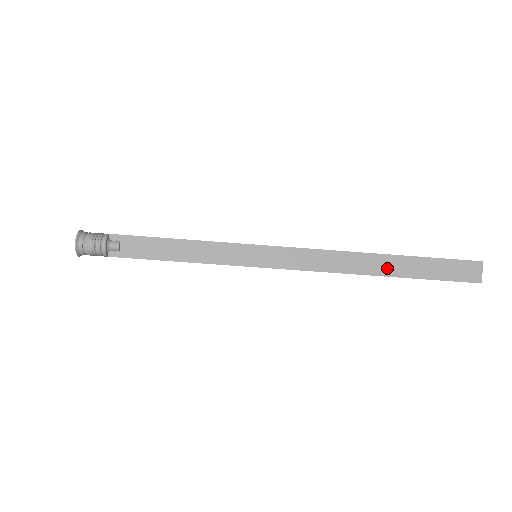
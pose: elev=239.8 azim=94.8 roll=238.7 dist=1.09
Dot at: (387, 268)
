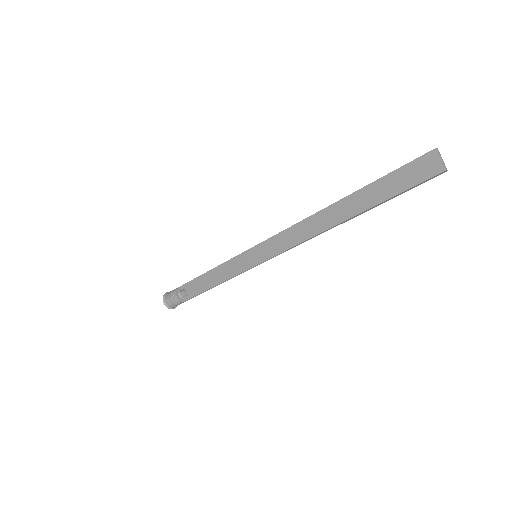
Dot at: (348, 210)
